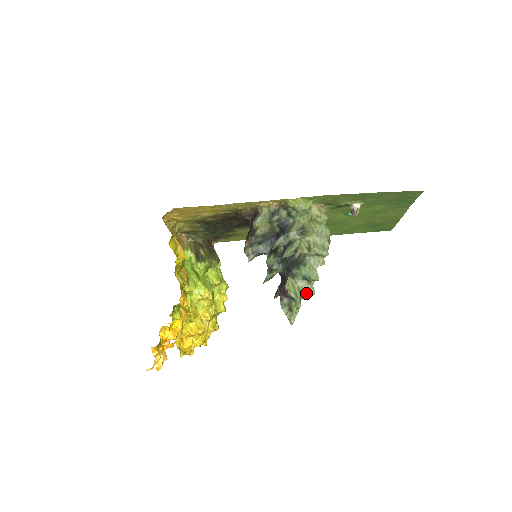
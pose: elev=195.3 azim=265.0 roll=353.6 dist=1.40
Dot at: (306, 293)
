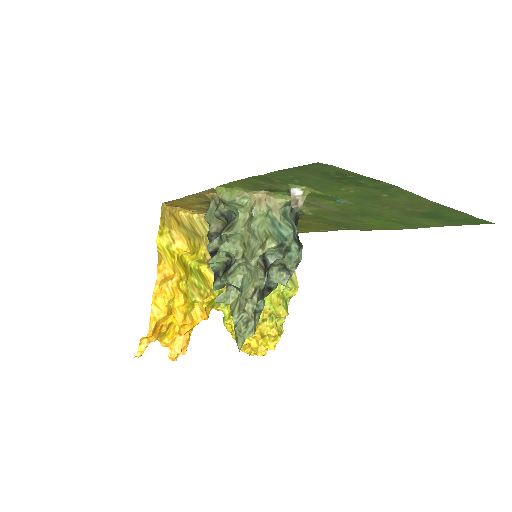
Dot at: occluded
